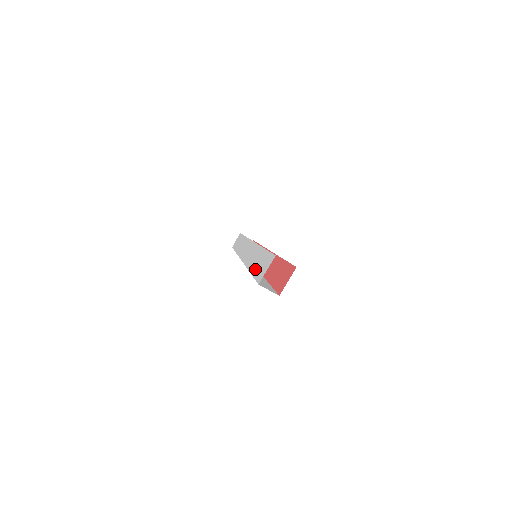
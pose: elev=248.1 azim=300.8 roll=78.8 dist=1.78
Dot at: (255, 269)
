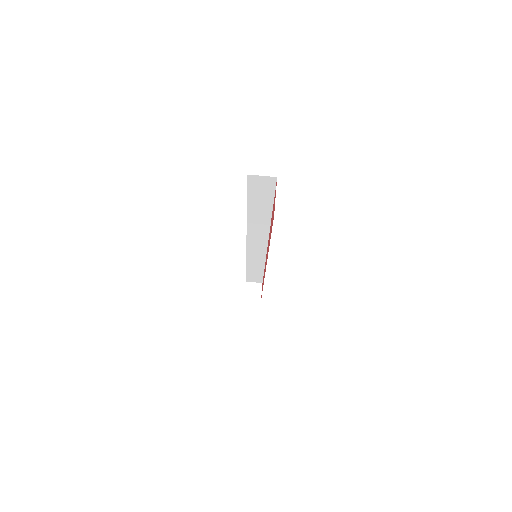
Dot at: occluded
